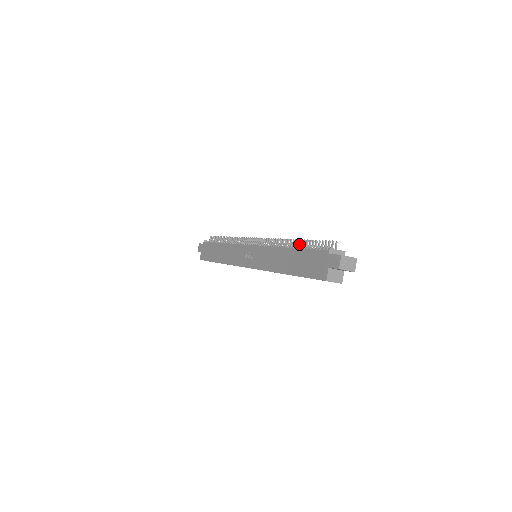
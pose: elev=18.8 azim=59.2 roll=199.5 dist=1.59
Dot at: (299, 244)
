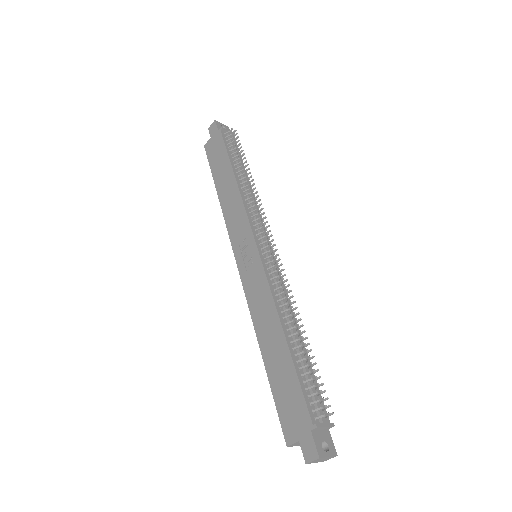
Dot at: (301, 334)
